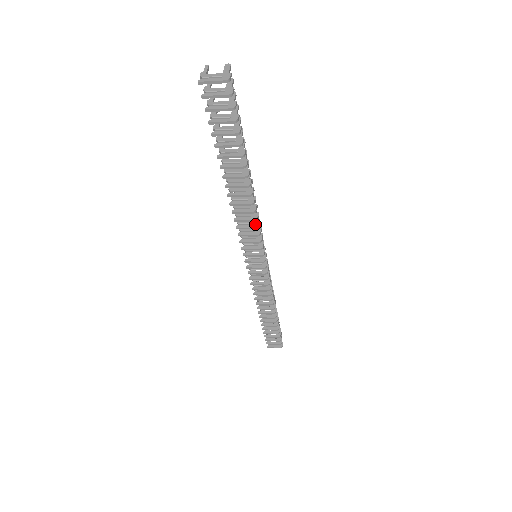
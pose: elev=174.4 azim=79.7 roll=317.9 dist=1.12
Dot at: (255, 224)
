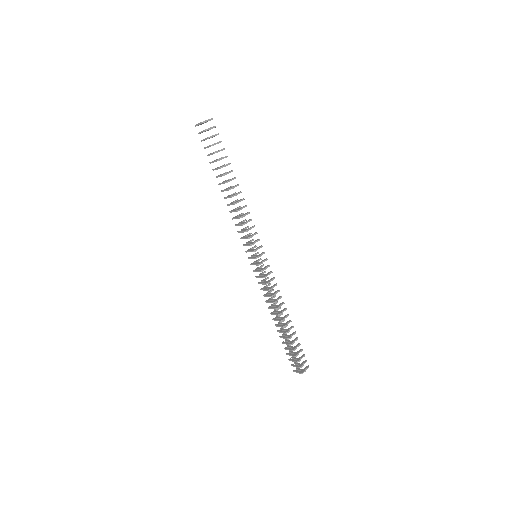
Dot at: (243, 223)
